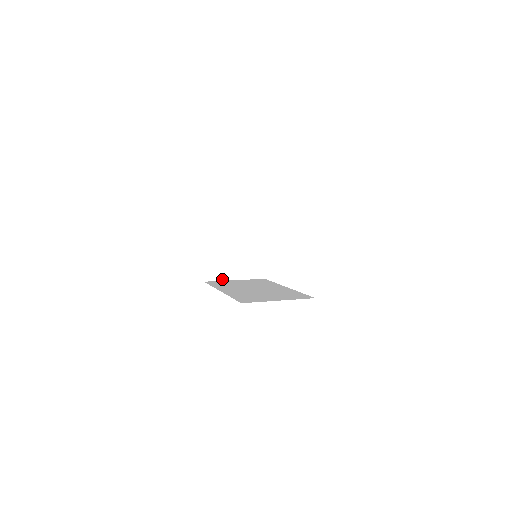
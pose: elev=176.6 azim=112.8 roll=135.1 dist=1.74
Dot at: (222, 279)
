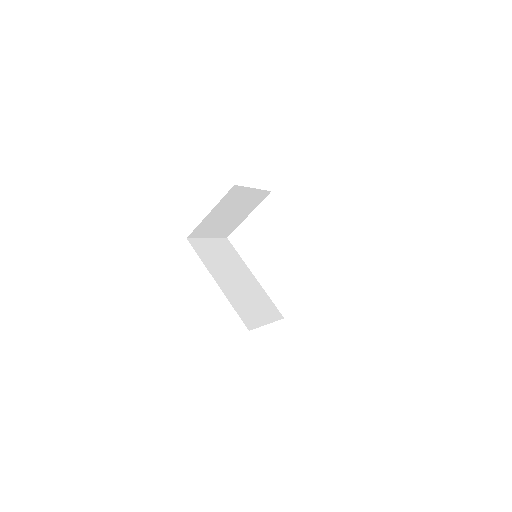
Dot at: (200, 237)
